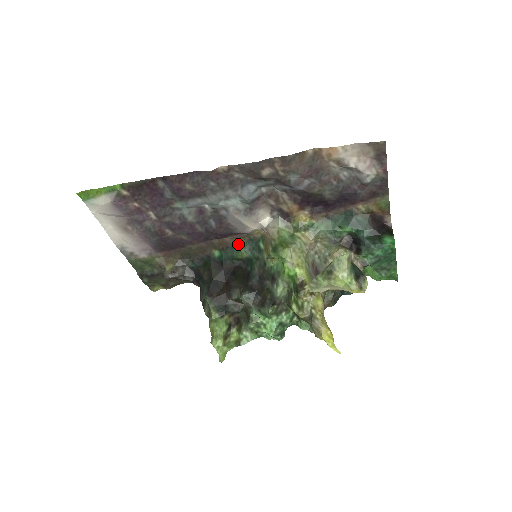
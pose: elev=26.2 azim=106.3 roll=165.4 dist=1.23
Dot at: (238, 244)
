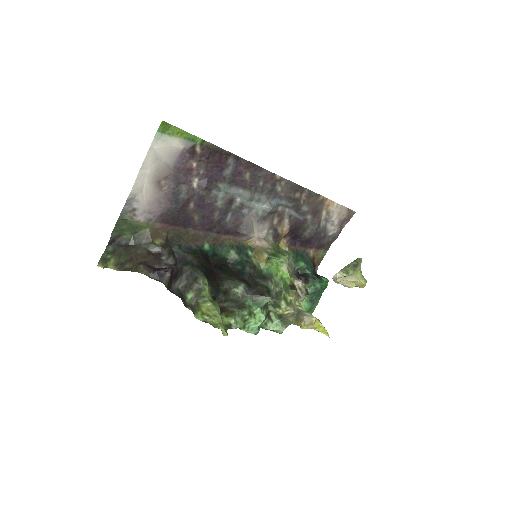
Dot at: (229, 245)
